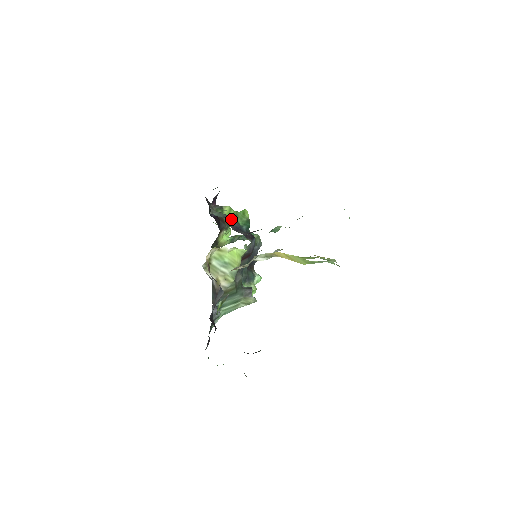
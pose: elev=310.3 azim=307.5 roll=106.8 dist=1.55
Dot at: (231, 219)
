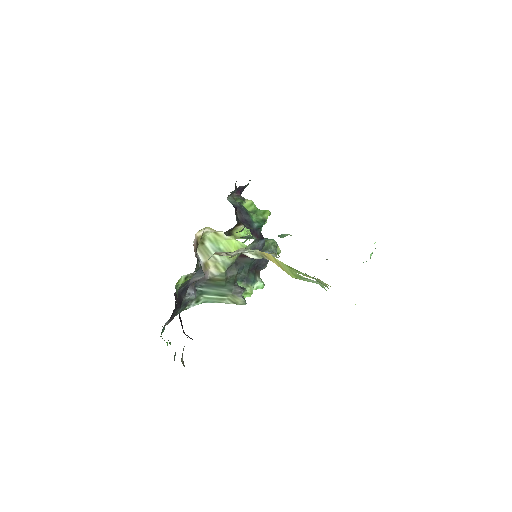
Dot at: (243, 210)
